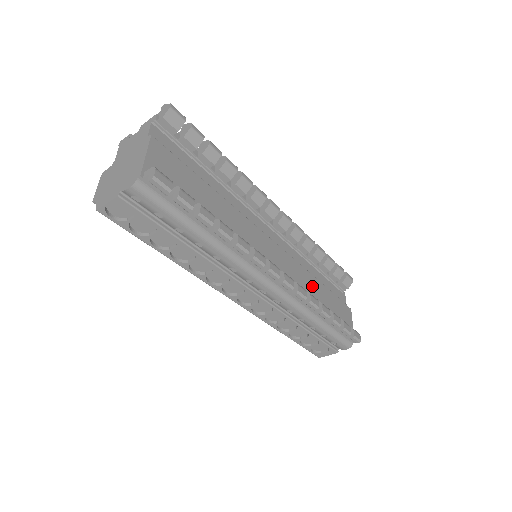
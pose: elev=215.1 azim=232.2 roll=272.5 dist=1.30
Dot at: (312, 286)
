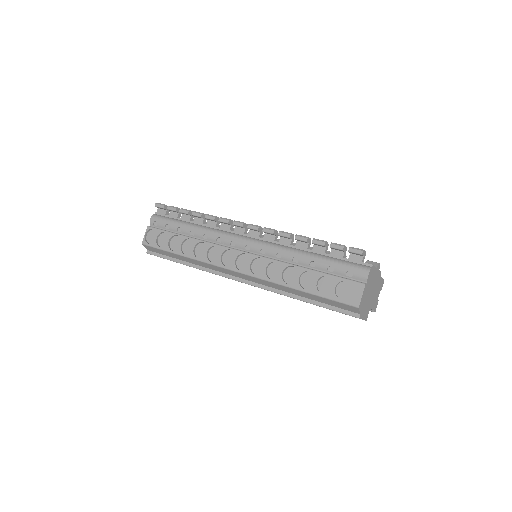
Dot at: occluded
